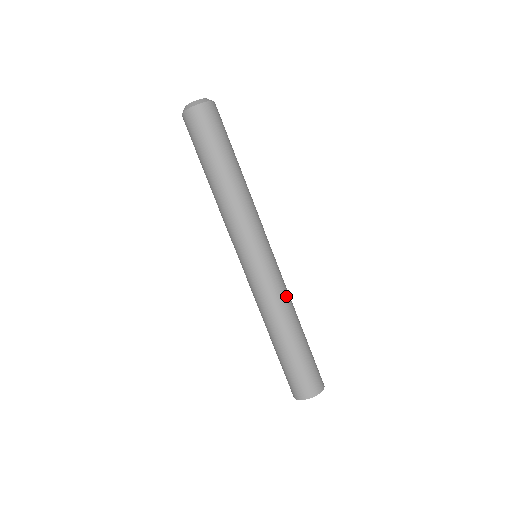
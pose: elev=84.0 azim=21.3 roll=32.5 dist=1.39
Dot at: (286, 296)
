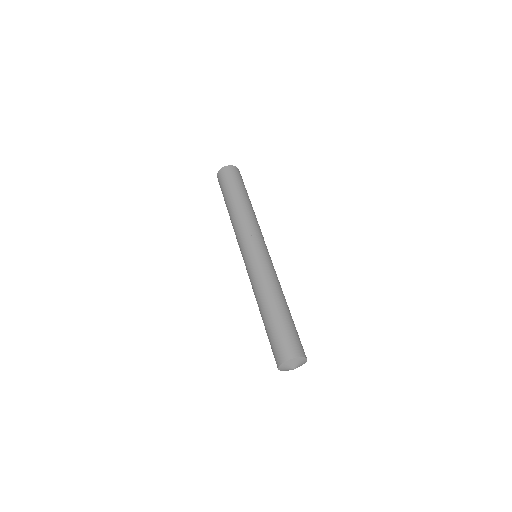
Dot at: (266, 279)
